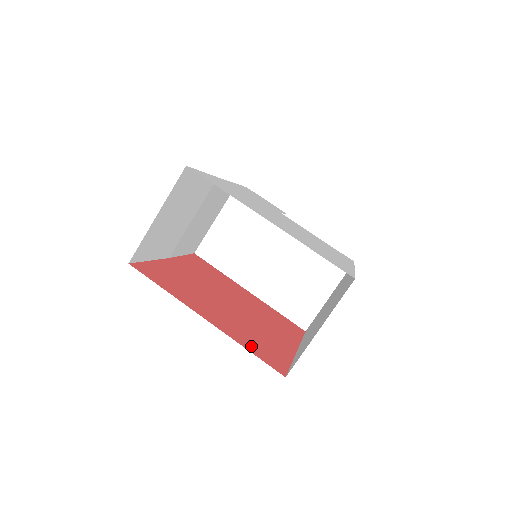
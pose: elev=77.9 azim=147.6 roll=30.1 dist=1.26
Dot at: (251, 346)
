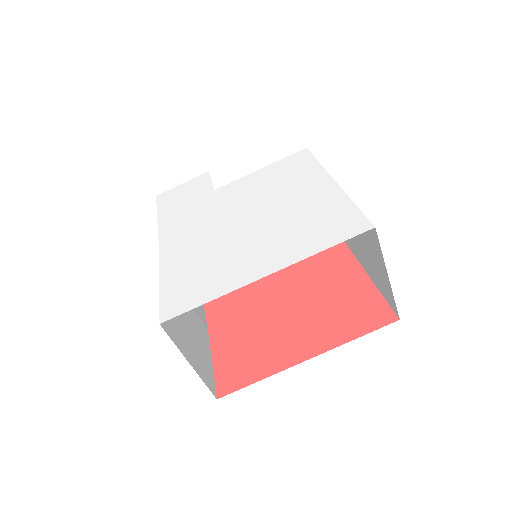
Dot at: (352, 329)
